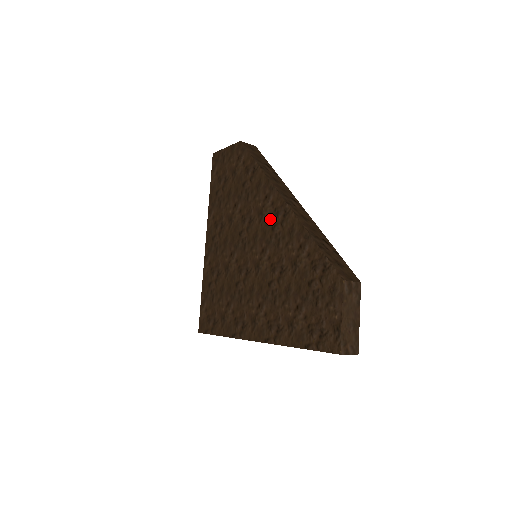
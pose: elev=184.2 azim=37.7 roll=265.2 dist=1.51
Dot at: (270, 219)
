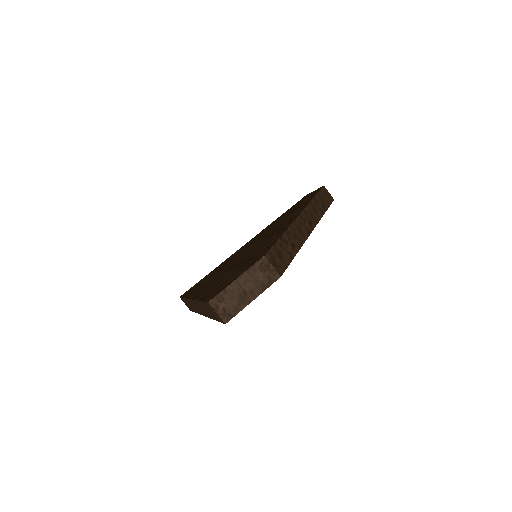
Dot at: occluded
